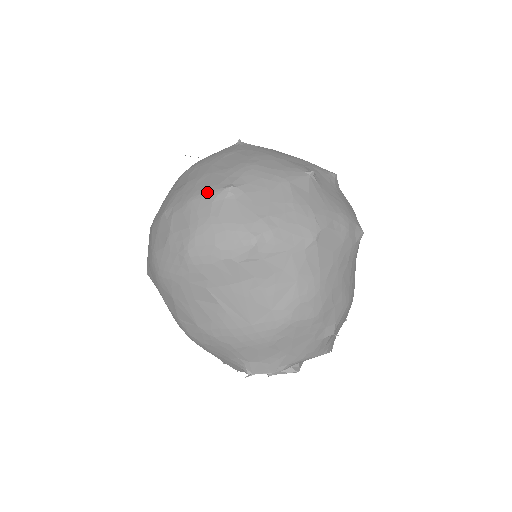
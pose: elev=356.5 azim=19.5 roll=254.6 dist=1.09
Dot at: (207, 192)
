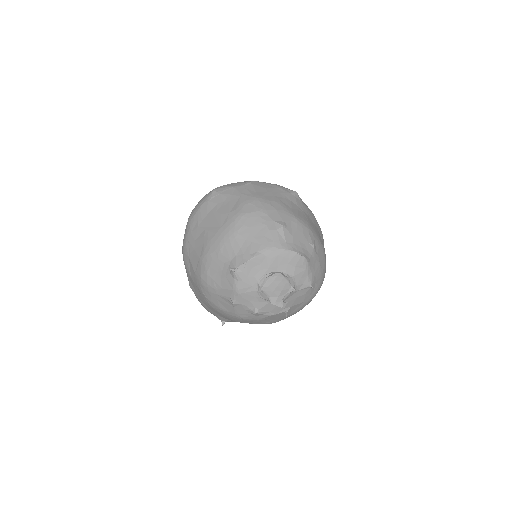
Dot at: occluded
